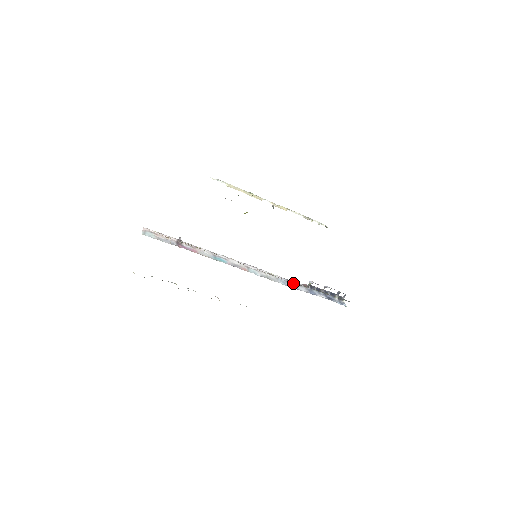
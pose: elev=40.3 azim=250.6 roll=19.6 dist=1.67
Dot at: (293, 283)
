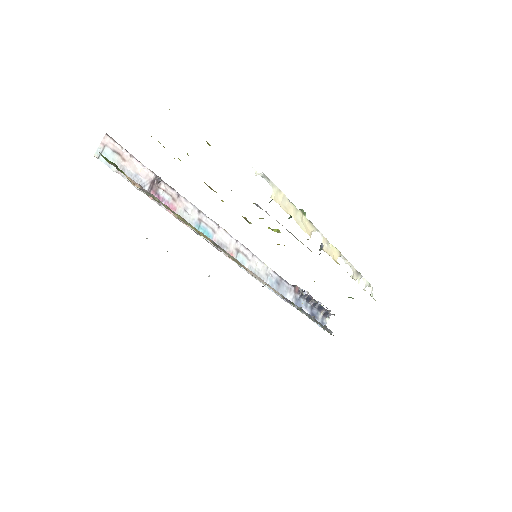
Dot at: (284, 284)
